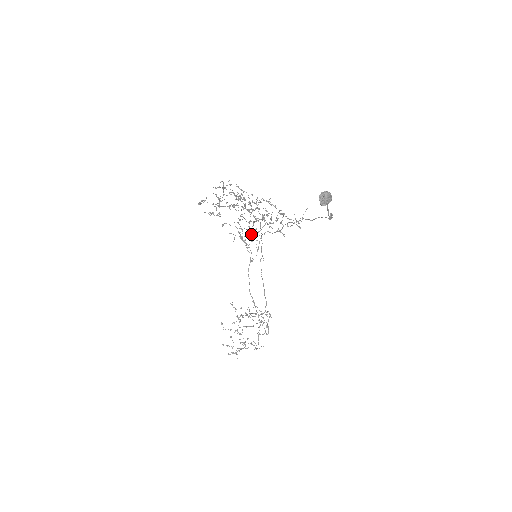
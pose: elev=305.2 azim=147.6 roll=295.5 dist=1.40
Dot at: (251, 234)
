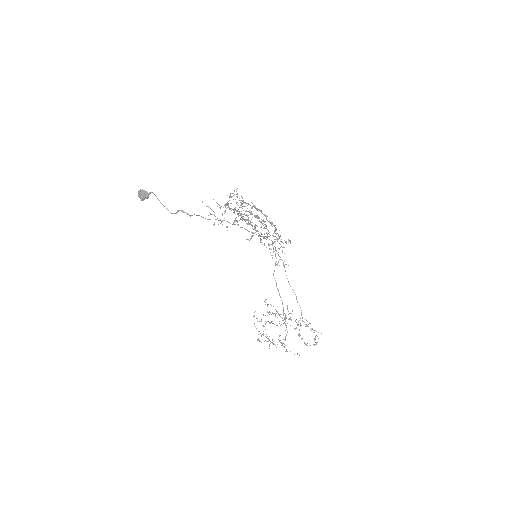
Dot at: (252, 236)
